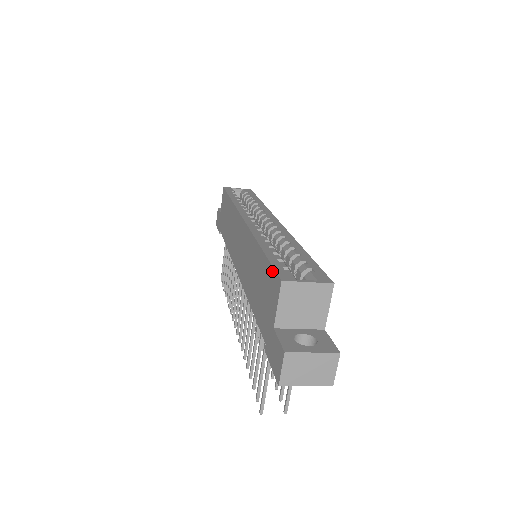
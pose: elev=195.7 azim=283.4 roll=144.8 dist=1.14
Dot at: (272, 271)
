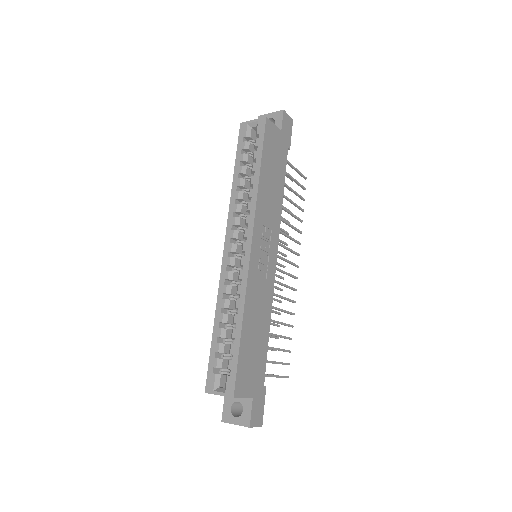
Dot at: (209, 369)
